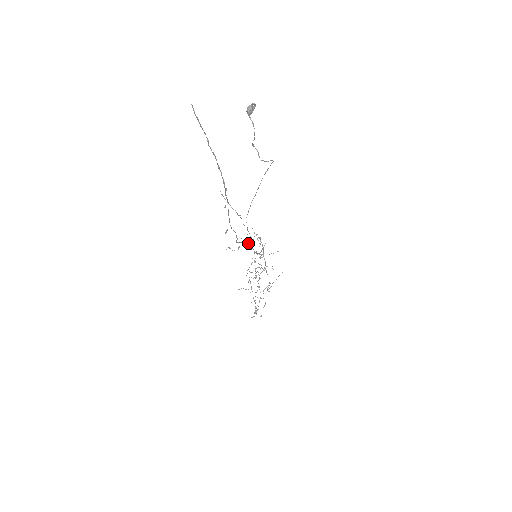
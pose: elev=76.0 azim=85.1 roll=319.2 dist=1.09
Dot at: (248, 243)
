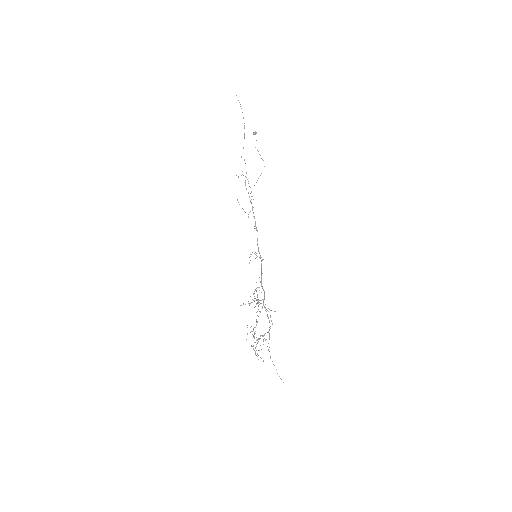
Dot at: occluded
